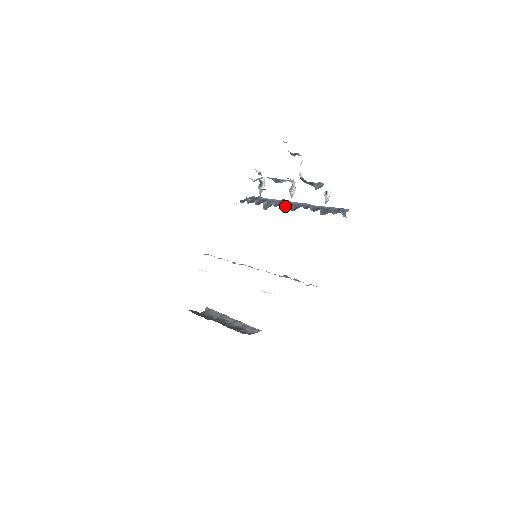
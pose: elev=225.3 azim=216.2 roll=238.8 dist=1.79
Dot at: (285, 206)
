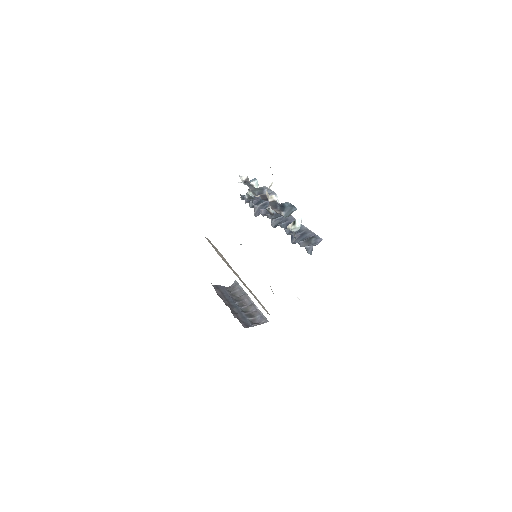
Dot at: (271, 218)
